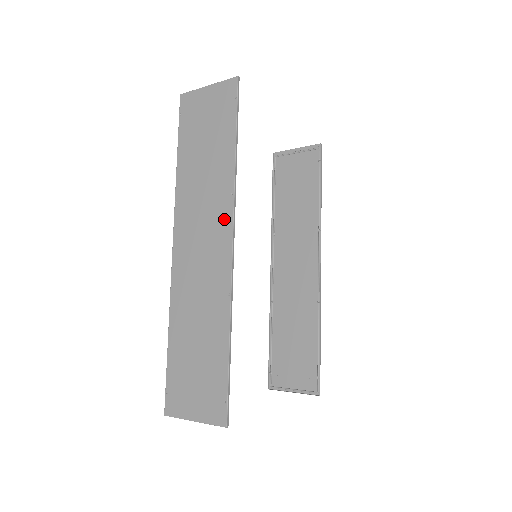
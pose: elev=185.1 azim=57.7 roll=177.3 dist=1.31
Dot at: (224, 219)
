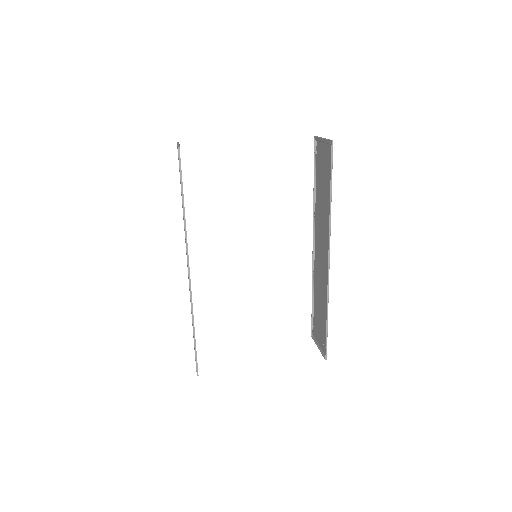
Dot at: occluded
